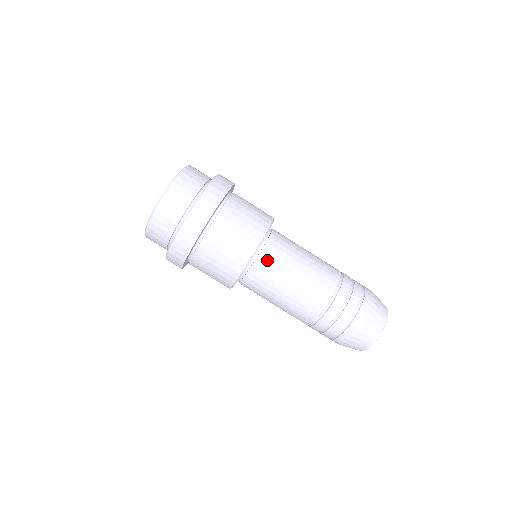
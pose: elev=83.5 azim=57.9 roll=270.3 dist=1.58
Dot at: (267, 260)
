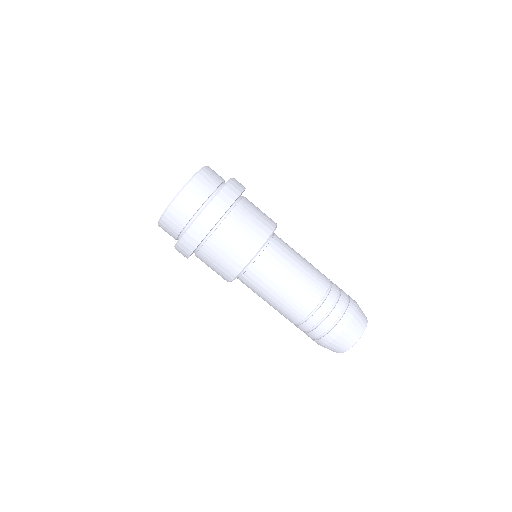
Dot at: (254, 275)
